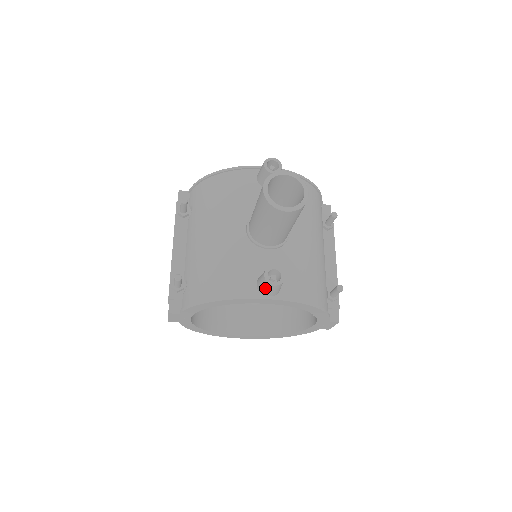
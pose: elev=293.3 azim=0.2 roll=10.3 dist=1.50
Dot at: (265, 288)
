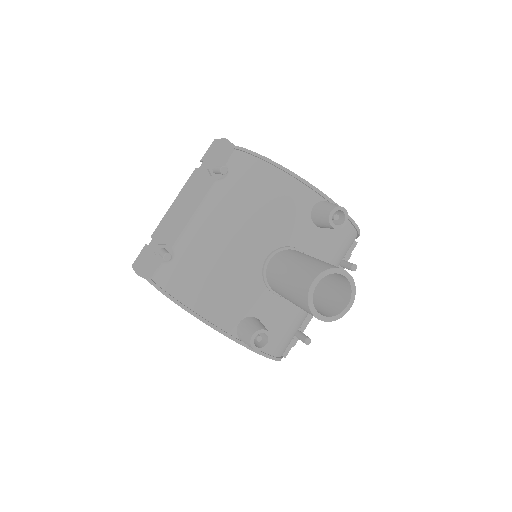
Dot at: (245, 340)
